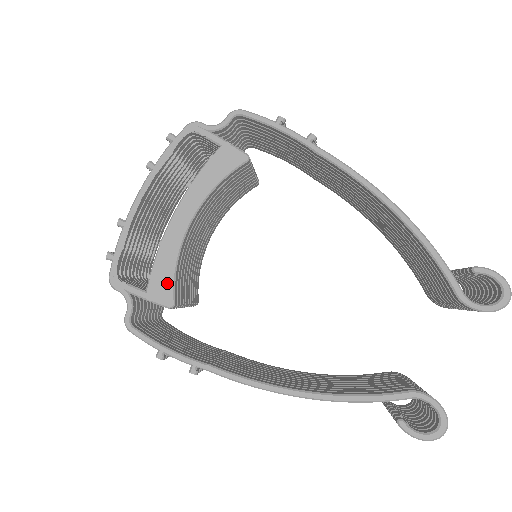
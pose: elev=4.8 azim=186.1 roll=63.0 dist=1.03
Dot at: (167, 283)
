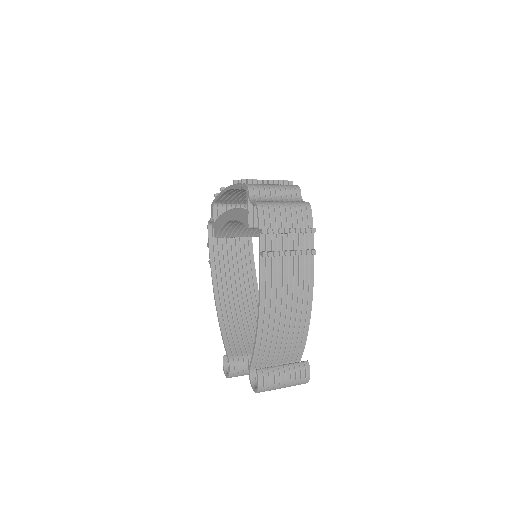
Dot at: (217, 229)
